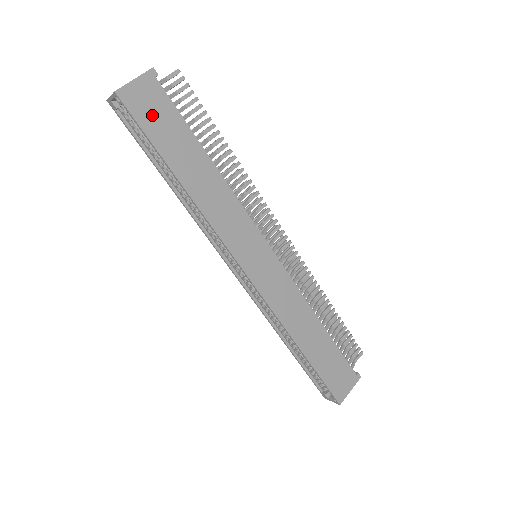
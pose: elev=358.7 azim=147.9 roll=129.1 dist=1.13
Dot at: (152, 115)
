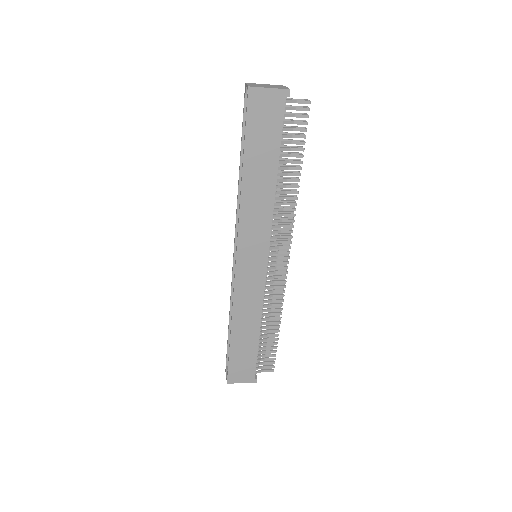
Dot at: (261, 119)
